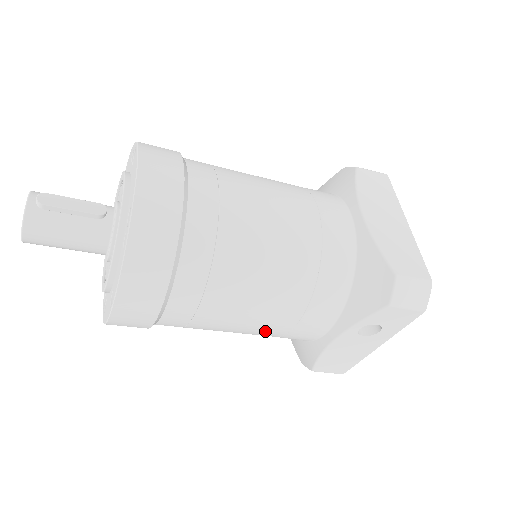
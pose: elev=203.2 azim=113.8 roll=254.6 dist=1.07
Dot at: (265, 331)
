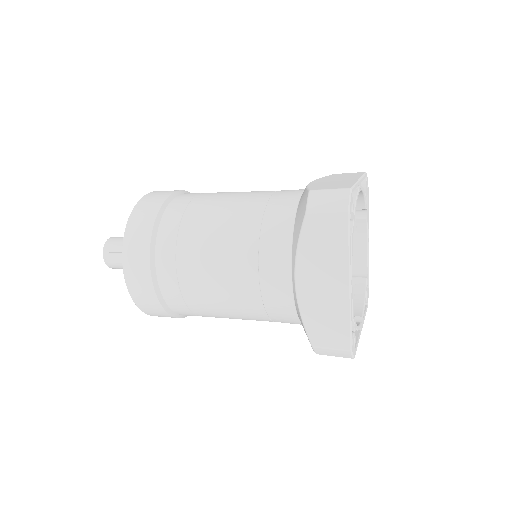
Dot at: occluded
